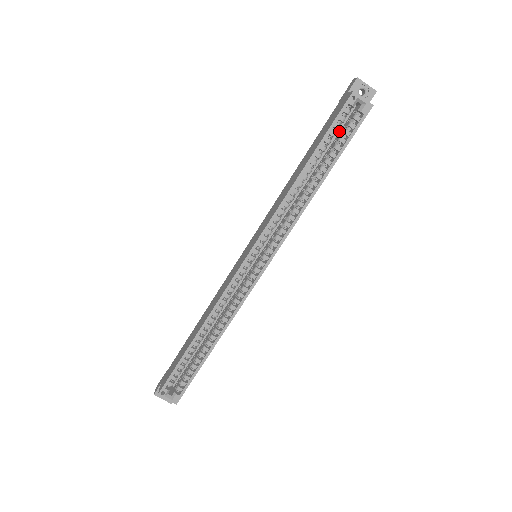
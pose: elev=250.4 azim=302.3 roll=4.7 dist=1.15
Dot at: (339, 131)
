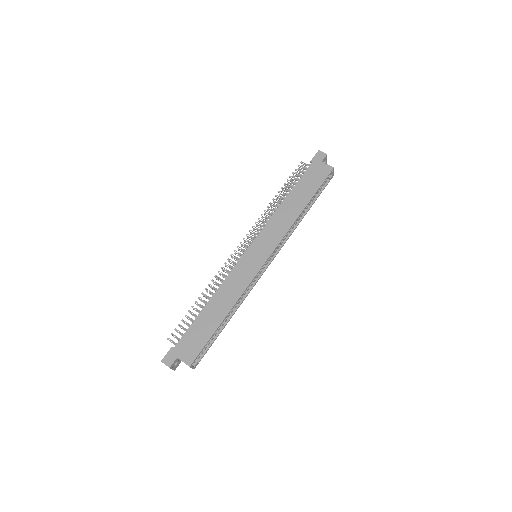
Dot at: occluded
